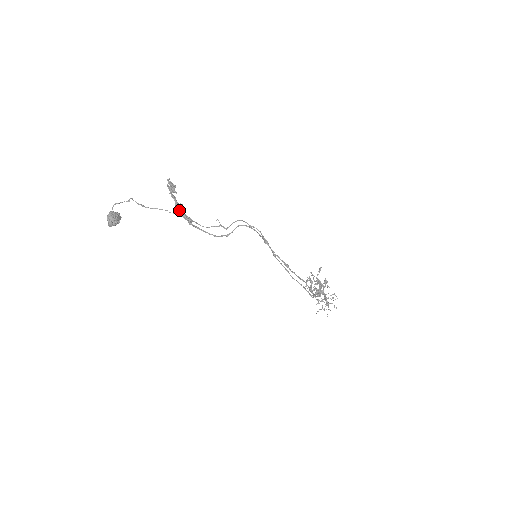
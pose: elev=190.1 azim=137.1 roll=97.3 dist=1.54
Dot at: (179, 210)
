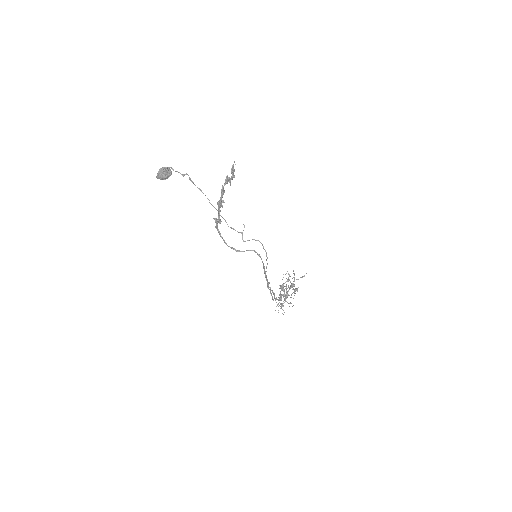
Dot at: (219, 205)
